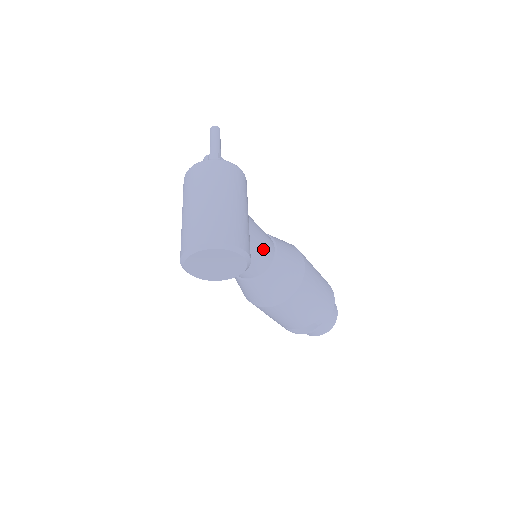
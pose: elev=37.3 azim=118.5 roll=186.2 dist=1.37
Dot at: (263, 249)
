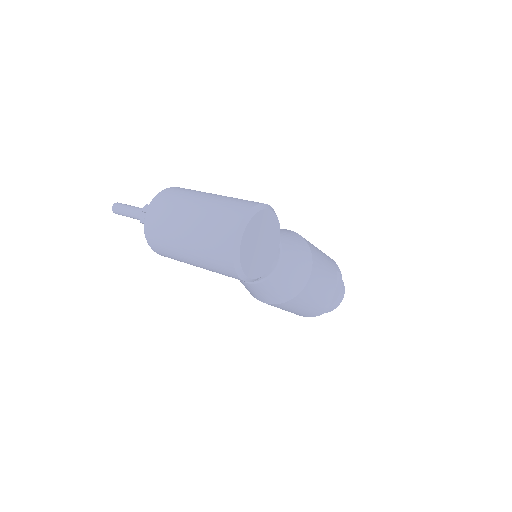
Dot at: occluded
